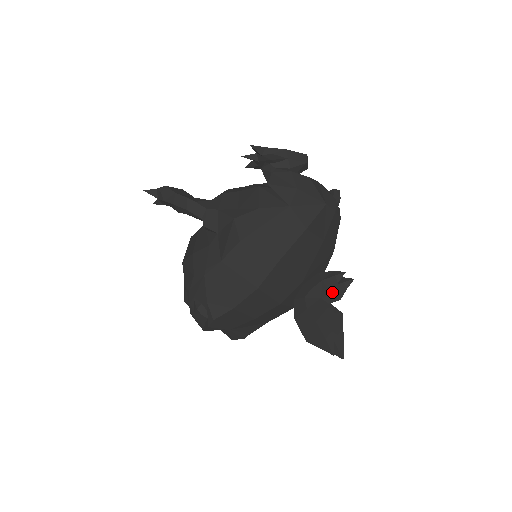
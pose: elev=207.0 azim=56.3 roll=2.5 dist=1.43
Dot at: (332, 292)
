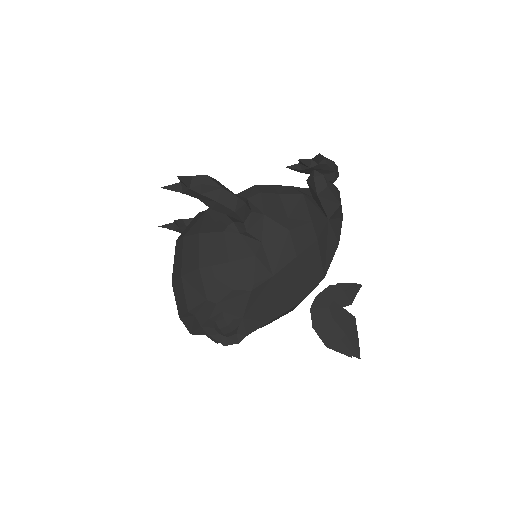
Dot at: occluded
